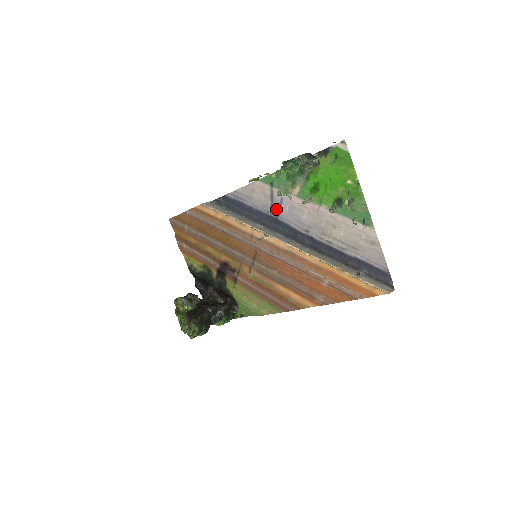
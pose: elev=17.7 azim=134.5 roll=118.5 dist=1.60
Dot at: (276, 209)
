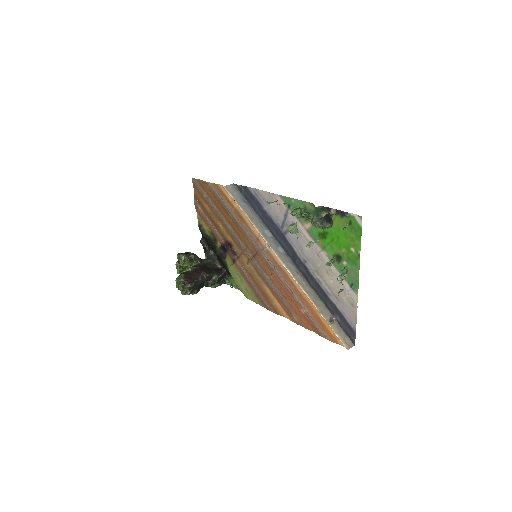
Dot at: (286, 227)
